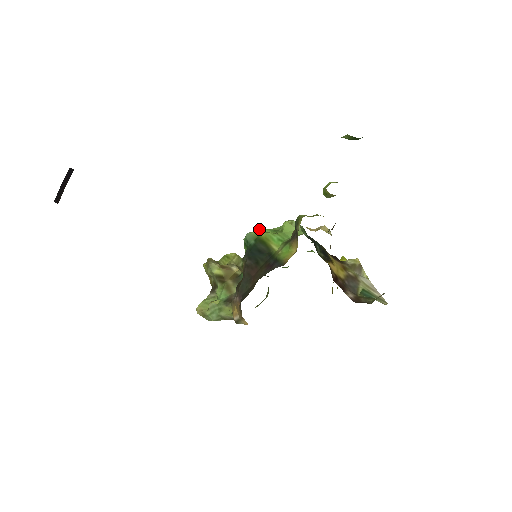
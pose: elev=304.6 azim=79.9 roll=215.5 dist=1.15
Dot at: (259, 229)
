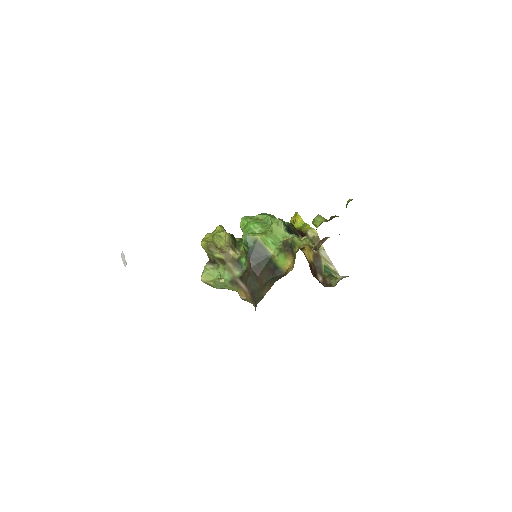
Dot at: (247, 218)
